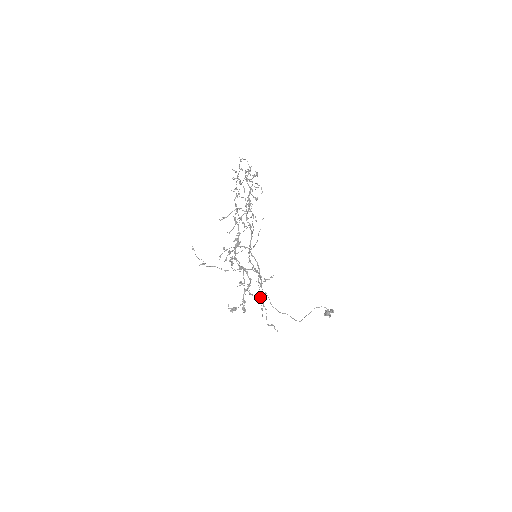
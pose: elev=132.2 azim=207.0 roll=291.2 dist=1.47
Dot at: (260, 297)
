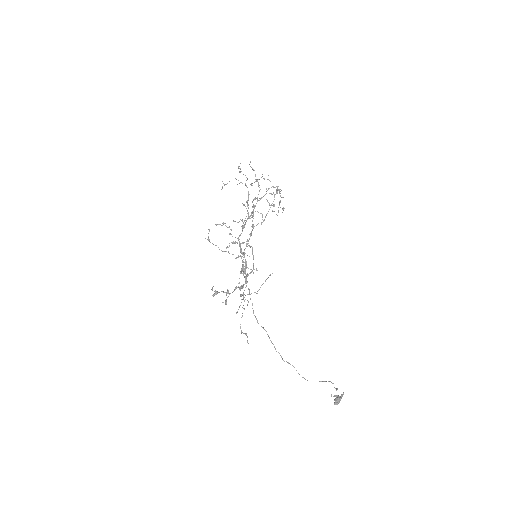
Dot at: (243, 293)
